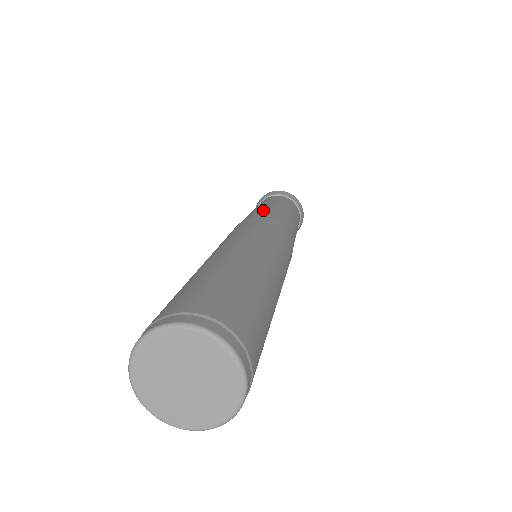
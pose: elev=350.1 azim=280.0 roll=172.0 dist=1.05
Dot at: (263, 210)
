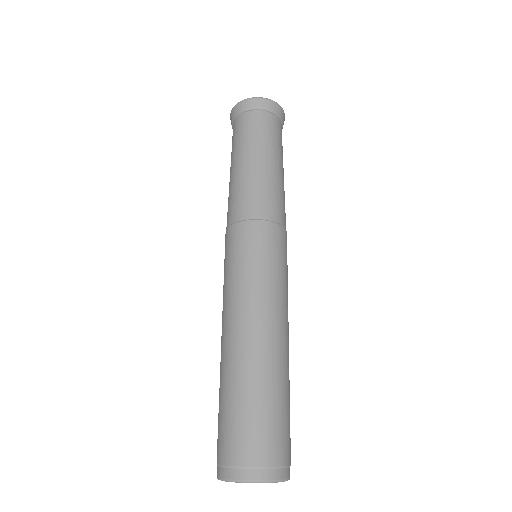
Dot at: (254, 189)
